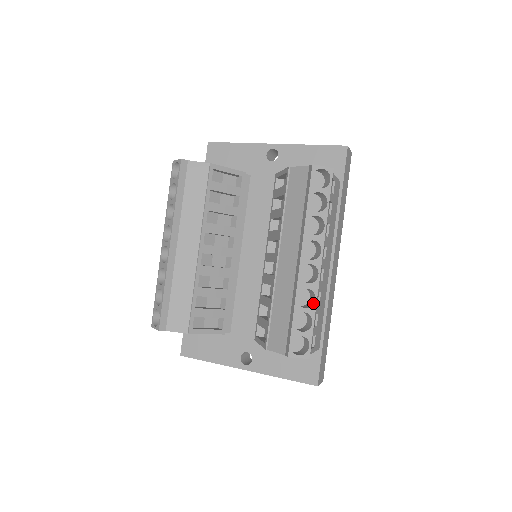
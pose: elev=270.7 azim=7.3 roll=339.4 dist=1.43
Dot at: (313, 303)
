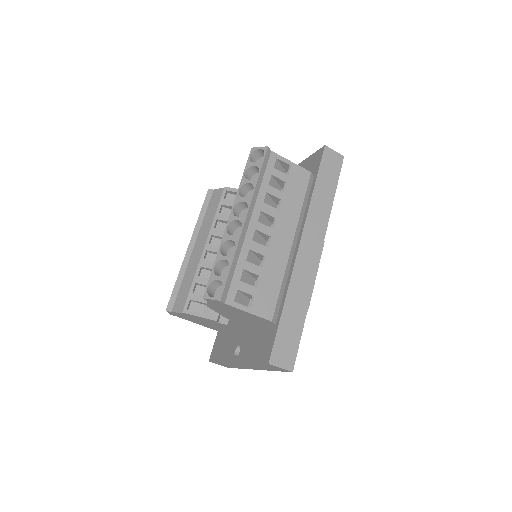
Dot at: (233, 252)
